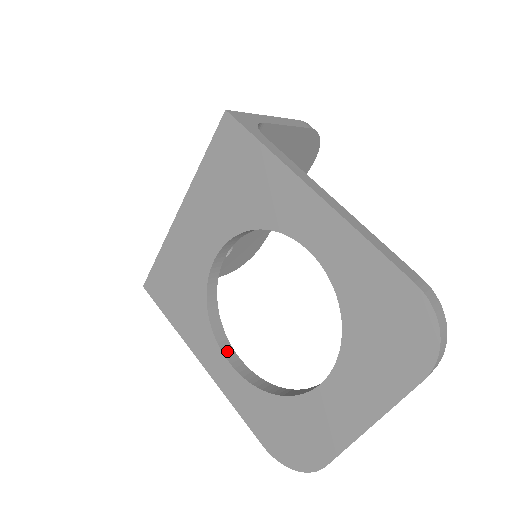
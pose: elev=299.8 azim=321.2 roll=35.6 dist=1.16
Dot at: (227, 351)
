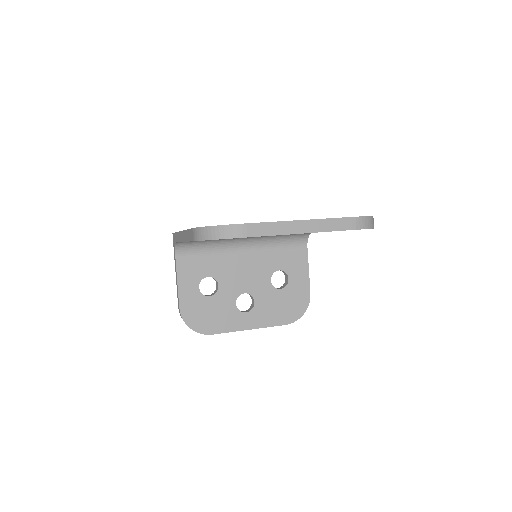
Dot at: occluded
